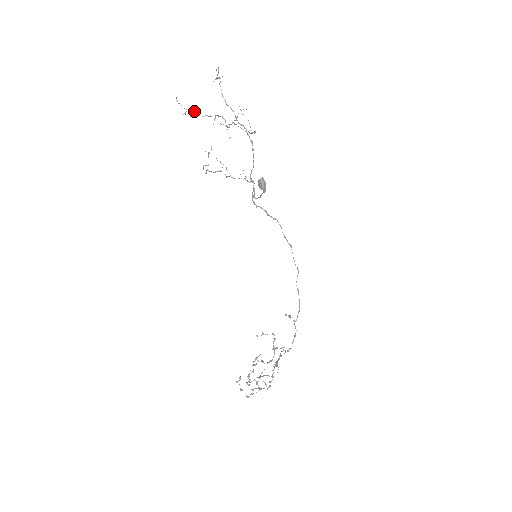
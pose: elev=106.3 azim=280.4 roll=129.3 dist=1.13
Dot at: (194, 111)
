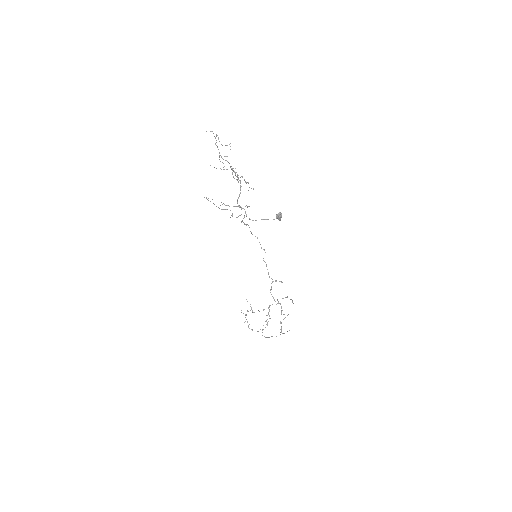
Dot at: occluded
